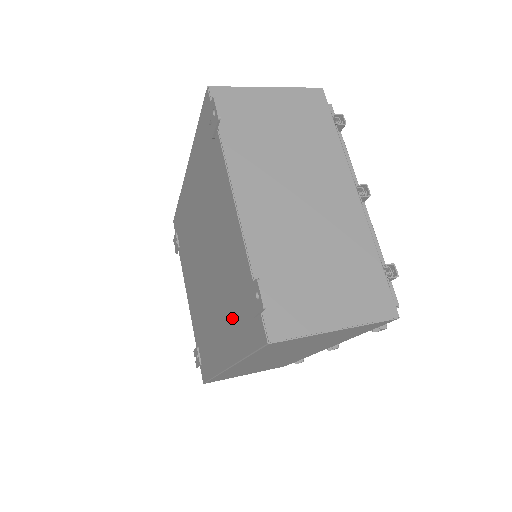
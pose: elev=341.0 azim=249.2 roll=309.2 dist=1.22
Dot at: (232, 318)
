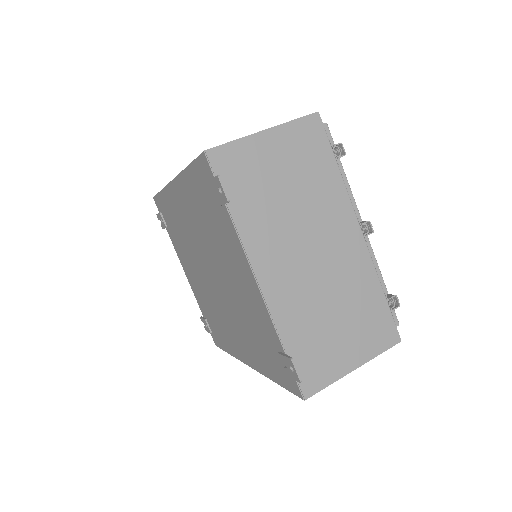
Dot at: (255, 346)
